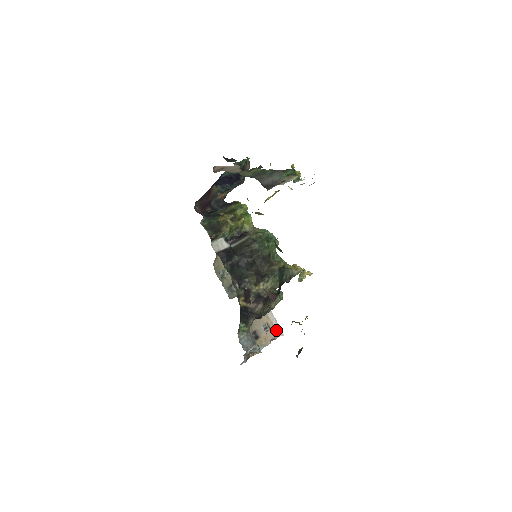
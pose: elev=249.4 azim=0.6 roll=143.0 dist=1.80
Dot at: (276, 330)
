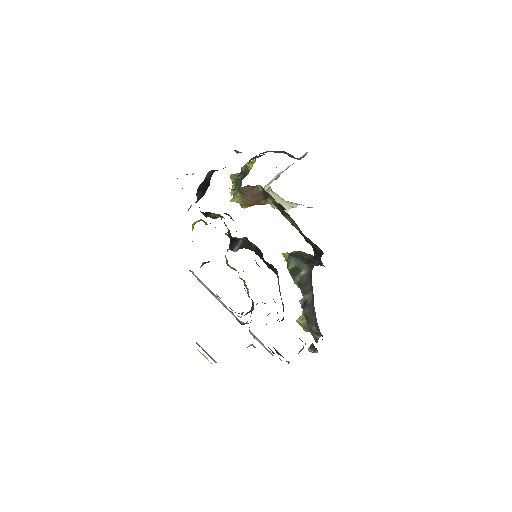
Dot at: occluded
